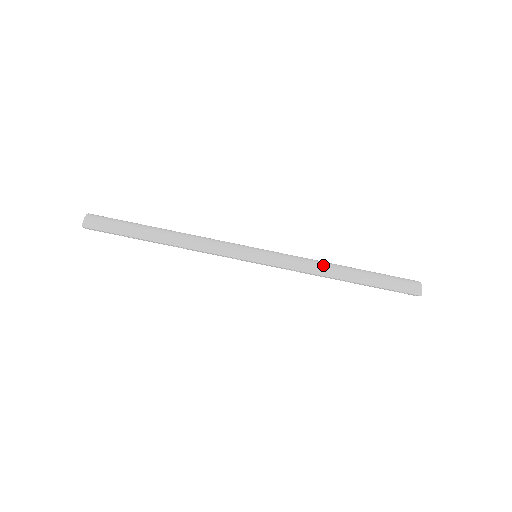
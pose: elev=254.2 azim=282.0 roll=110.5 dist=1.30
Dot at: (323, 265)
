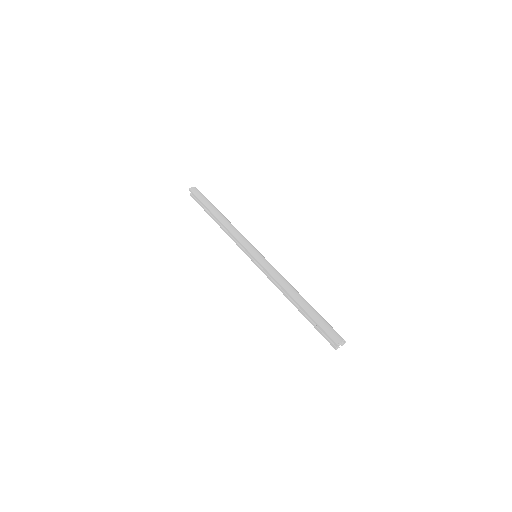
Dot at: (289, 283)
